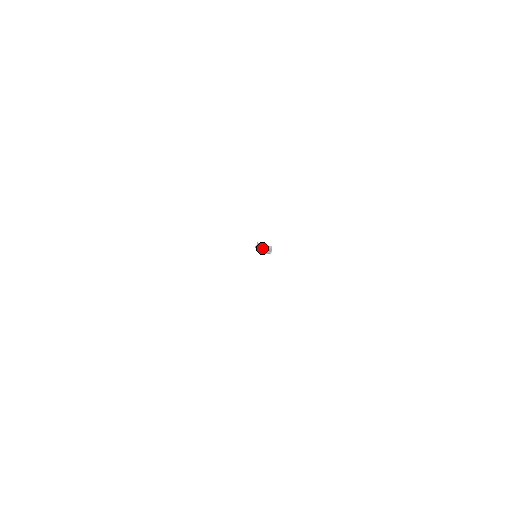
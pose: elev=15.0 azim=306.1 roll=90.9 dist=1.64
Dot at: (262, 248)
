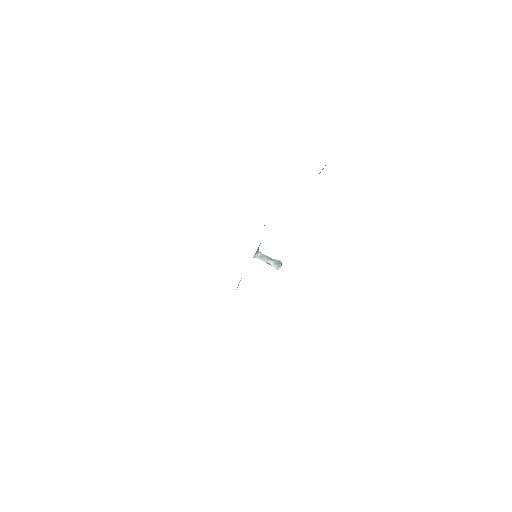
Dot at: (269, 261)
